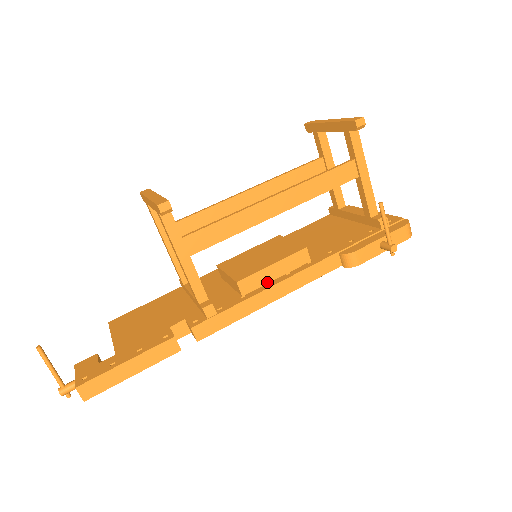
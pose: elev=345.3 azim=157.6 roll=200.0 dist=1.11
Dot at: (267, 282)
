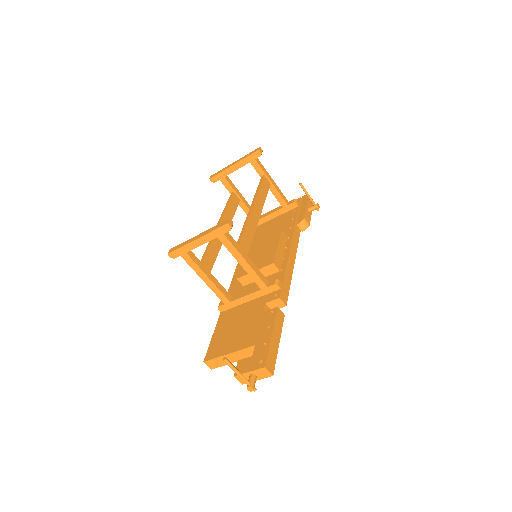
Dot at: (282, 258)
